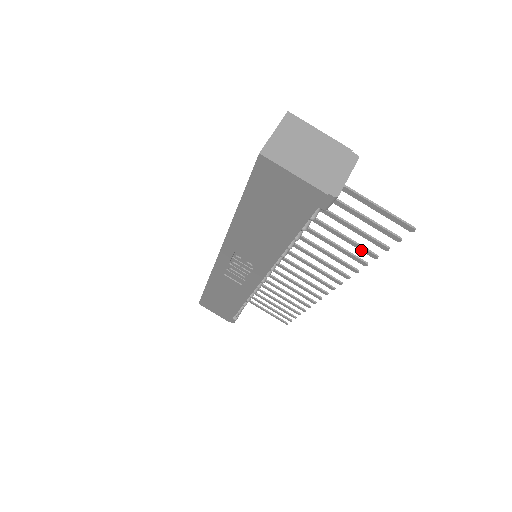
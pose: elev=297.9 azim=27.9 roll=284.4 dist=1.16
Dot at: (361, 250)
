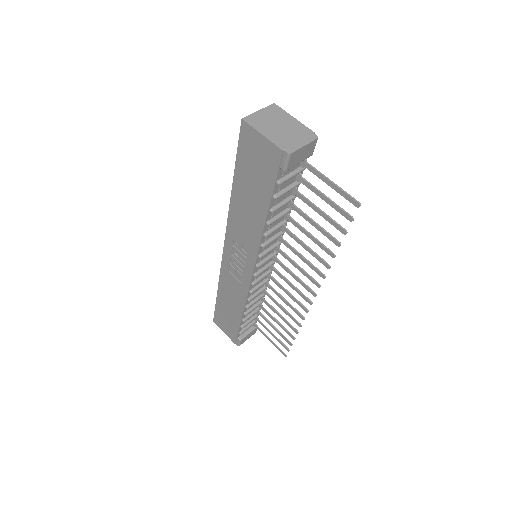
Dot at: (328, 238)
